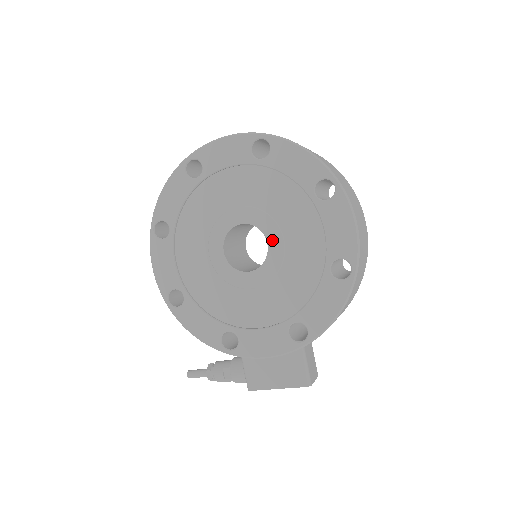
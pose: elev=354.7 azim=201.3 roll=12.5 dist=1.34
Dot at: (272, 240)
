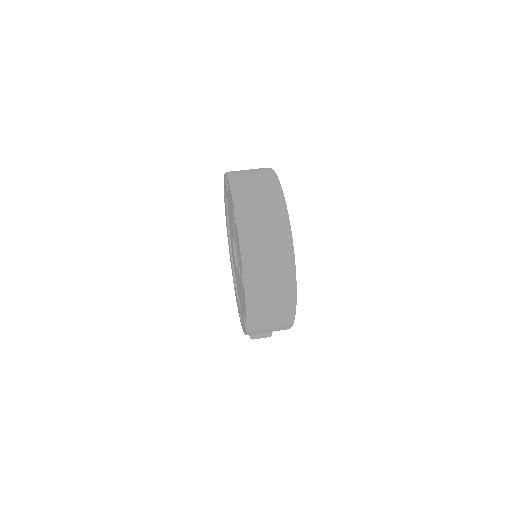
Dot at: (238, 267)
